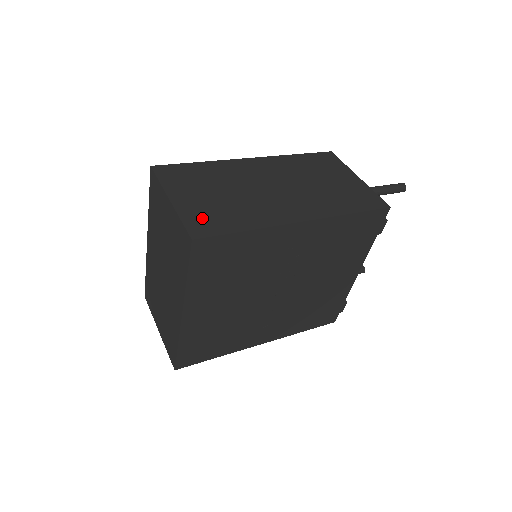
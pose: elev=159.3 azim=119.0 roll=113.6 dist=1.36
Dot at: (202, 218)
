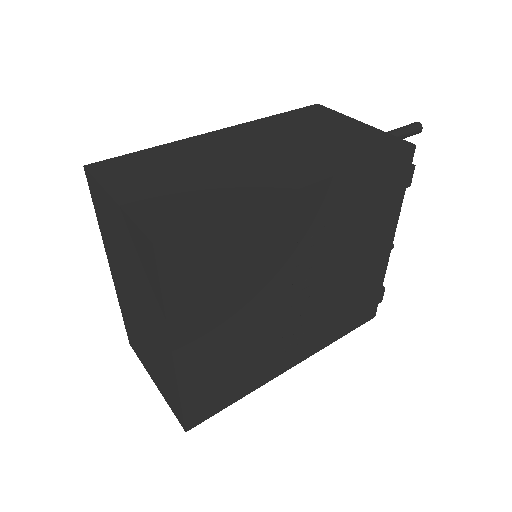
Dot at: (164, 212)
